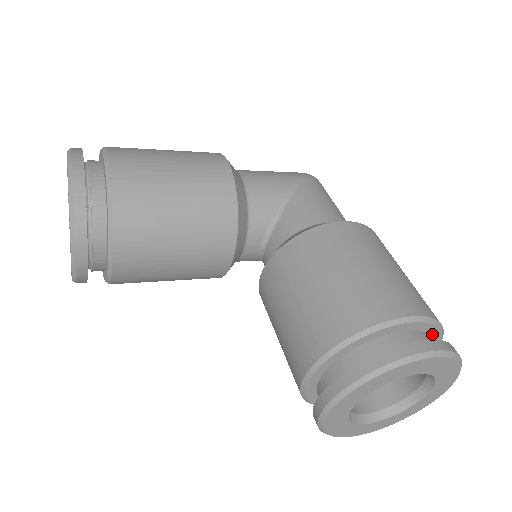
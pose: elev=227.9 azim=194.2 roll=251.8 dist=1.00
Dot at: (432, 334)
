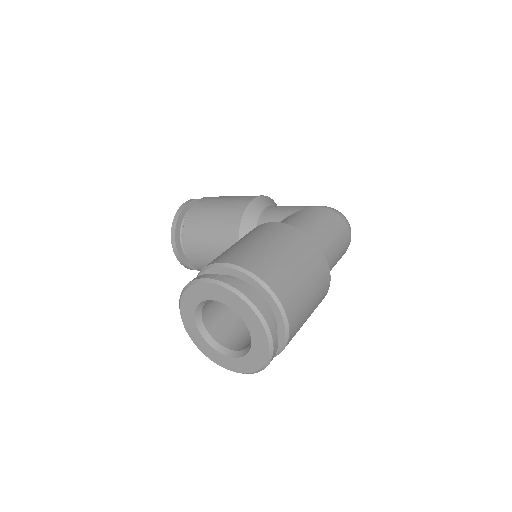
Dot at: (255, 286)
